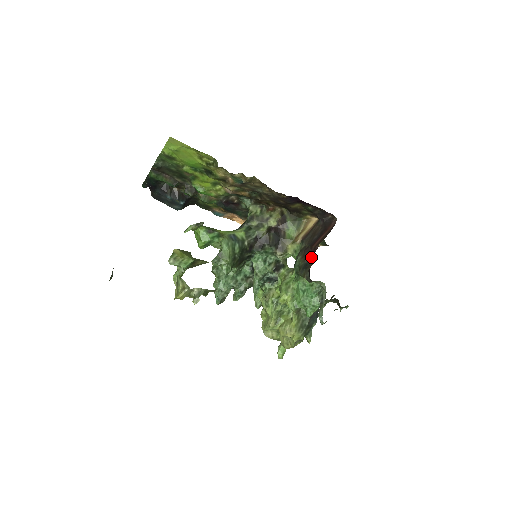
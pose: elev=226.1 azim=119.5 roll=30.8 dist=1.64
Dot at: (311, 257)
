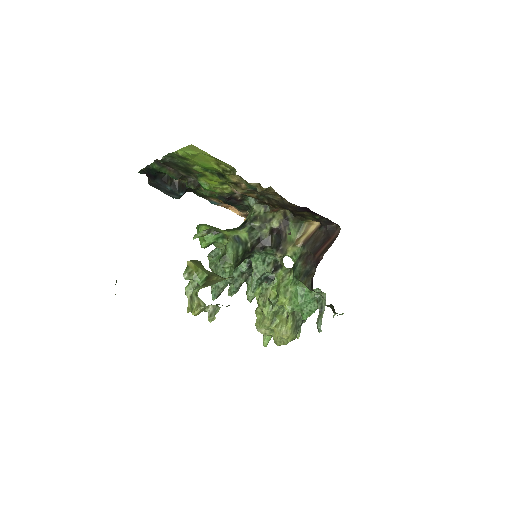
Dot at: (314, 266)
